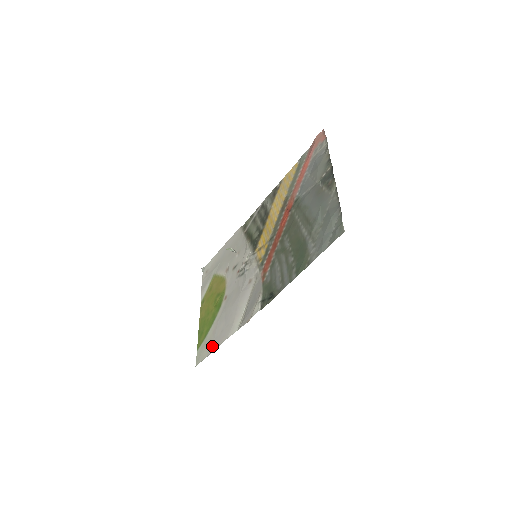
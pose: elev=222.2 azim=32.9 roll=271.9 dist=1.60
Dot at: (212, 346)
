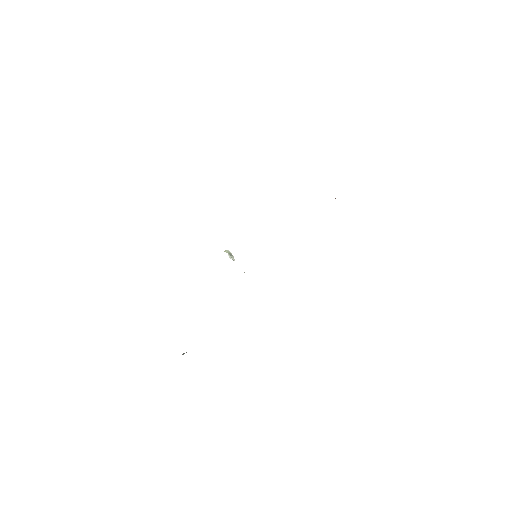
Dot at: occluded
